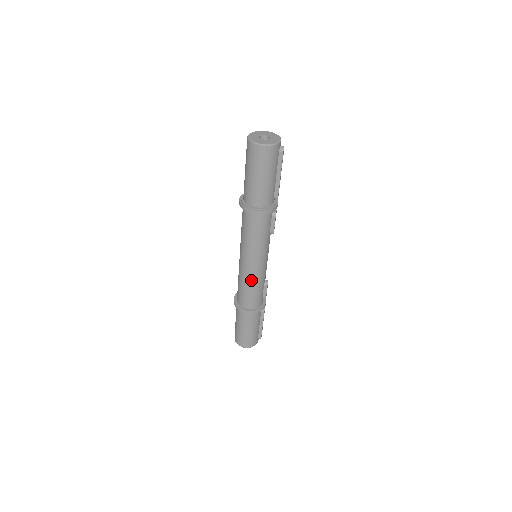
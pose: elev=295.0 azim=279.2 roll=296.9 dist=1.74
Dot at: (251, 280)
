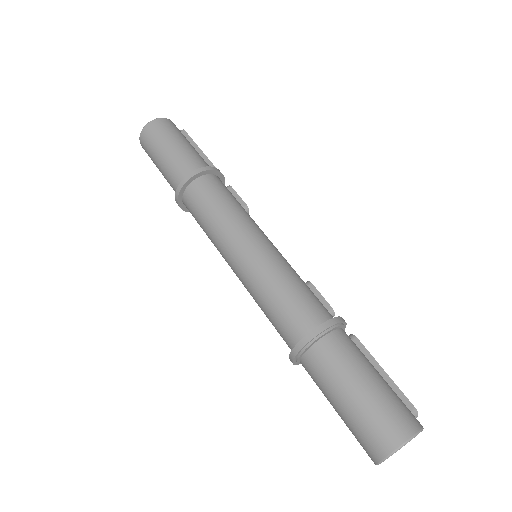
Dot at: (276, 269)
